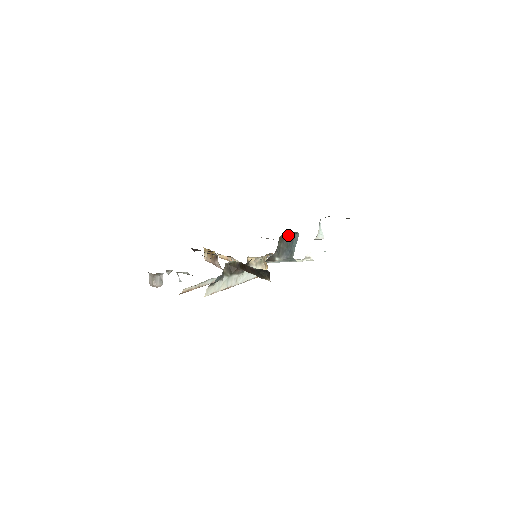
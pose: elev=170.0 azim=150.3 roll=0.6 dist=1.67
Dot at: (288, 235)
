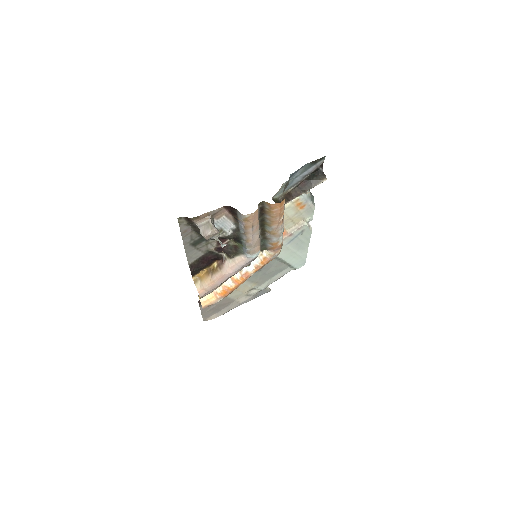
Dot at: occluded
